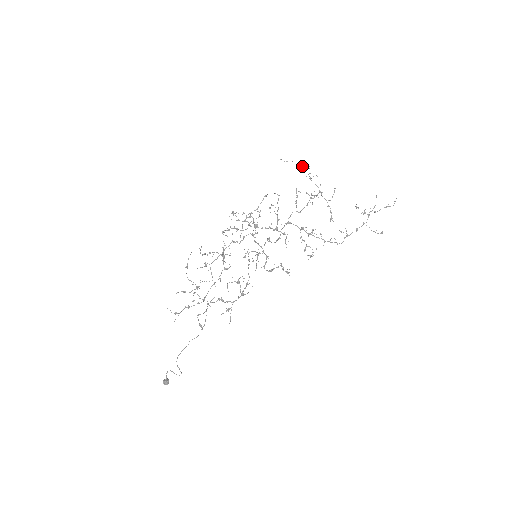
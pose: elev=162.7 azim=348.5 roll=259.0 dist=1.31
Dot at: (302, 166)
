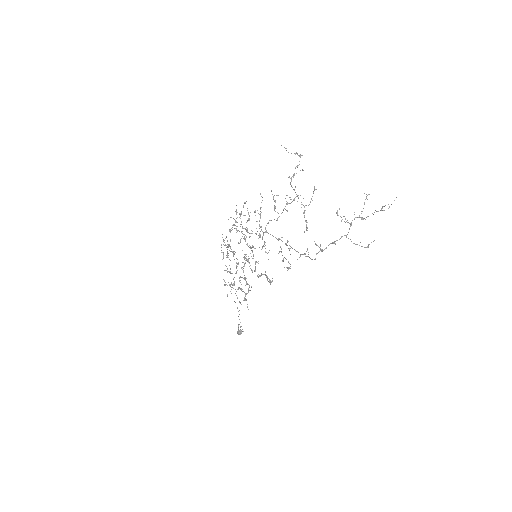
Dot at: (295, 154)
